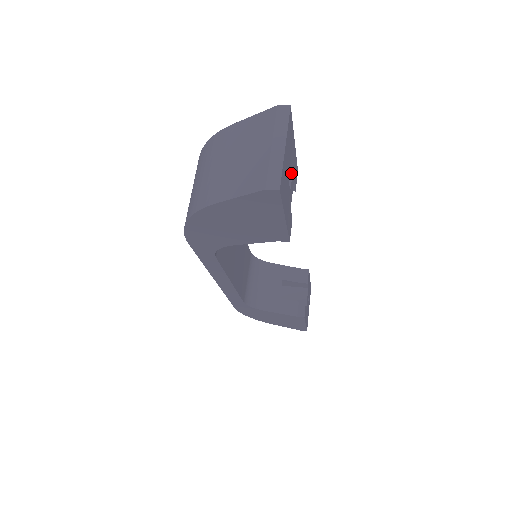
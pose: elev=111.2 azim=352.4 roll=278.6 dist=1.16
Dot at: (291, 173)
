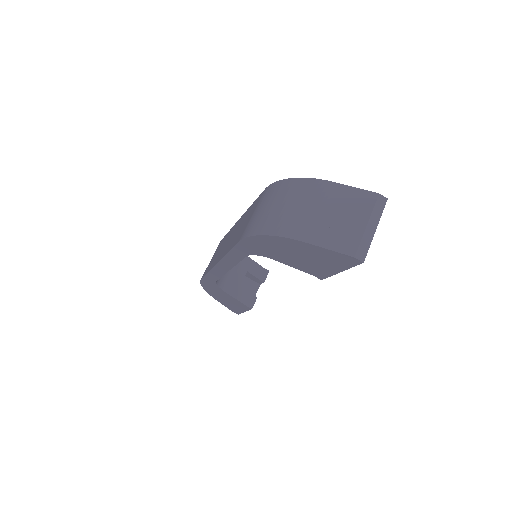
Dot at: occluded
